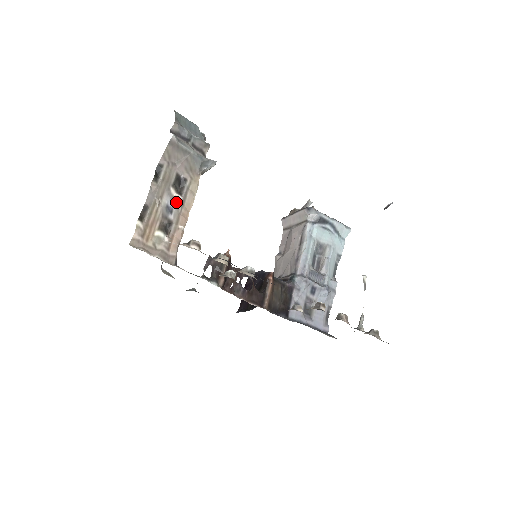
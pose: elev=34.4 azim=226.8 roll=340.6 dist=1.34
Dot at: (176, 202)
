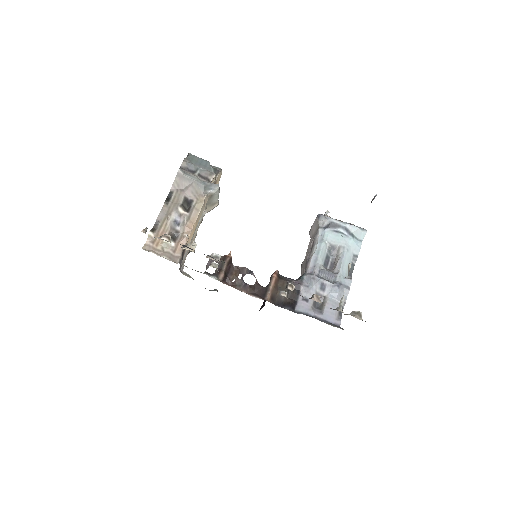
Dot at: (183, 217)
